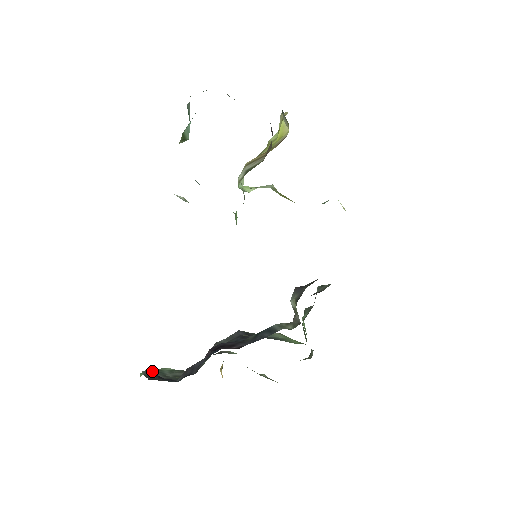
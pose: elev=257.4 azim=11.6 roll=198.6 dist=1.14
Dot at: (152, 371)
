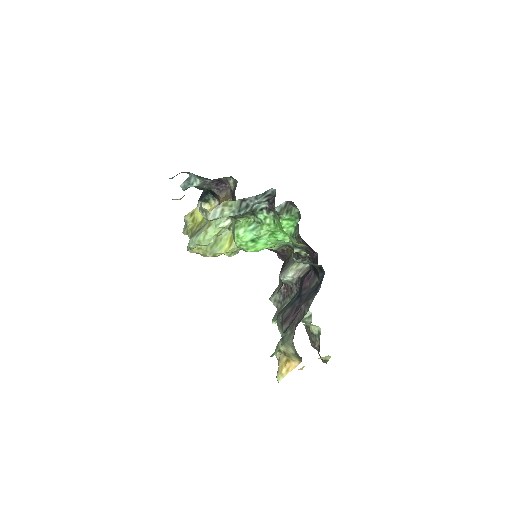
Dot at: (287, 327)
